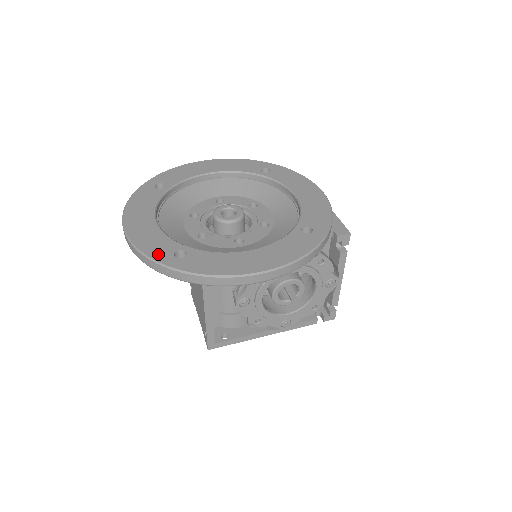
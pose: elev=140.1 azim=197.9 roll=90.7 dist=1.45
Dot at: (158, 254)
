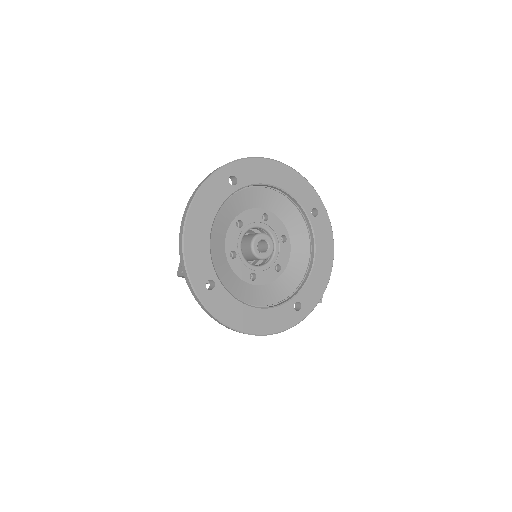
Dot at: (196, 276)
